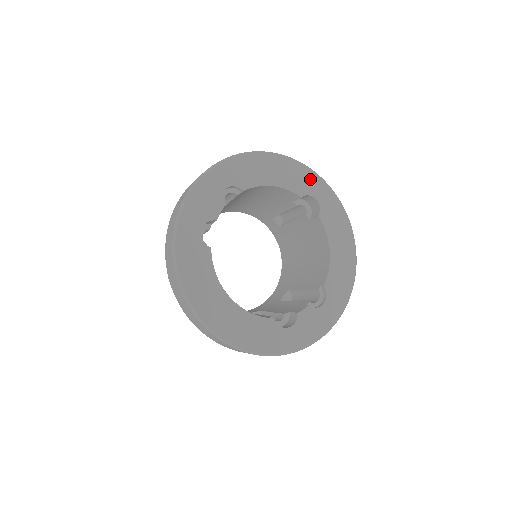
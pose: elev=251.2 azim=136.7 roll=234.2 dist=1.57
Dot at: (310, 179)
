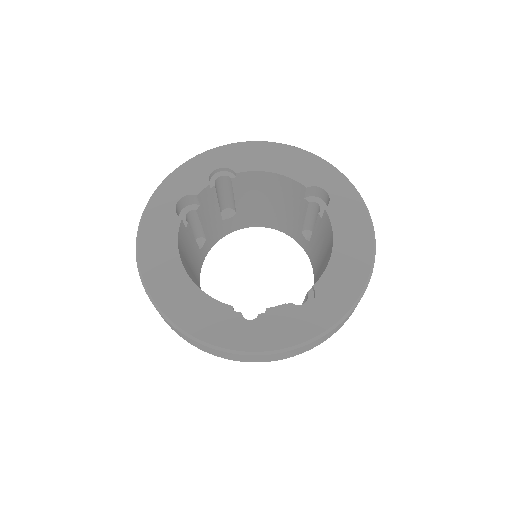
Dot at: (323, 171)
